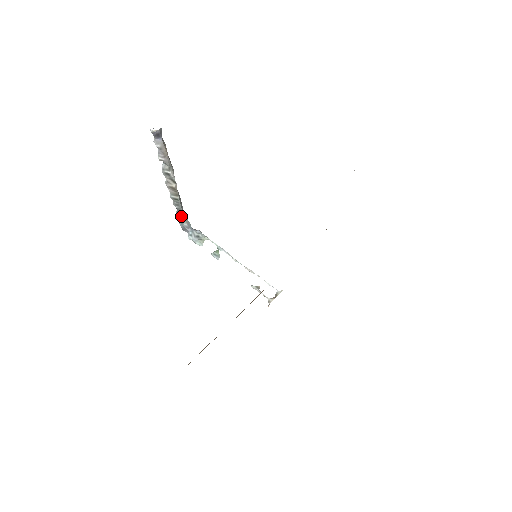
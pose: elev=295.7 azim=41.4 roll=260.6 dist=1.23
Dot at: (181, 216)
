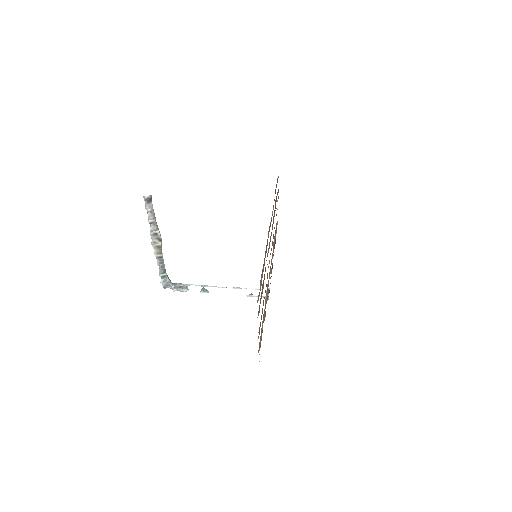
Dot at: (164, 273)
